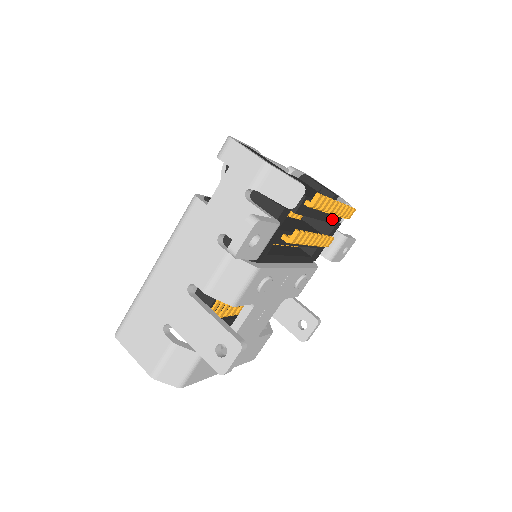
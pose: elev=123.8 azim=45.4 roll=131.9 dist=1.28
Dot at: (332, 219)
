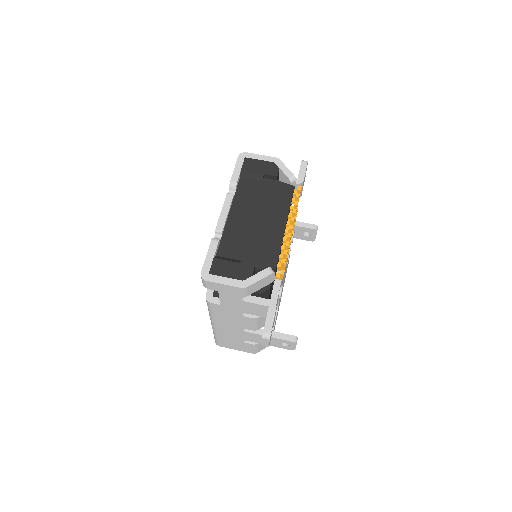
Dot at: occluded
